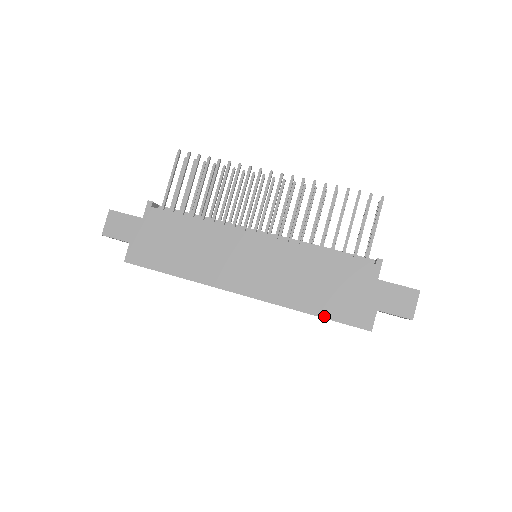
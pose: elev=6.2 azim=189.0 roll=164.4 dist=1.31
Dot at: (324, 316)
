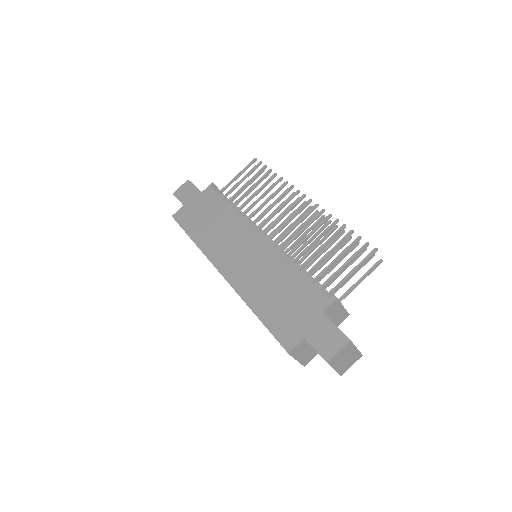
Dot at: (262, 320)
